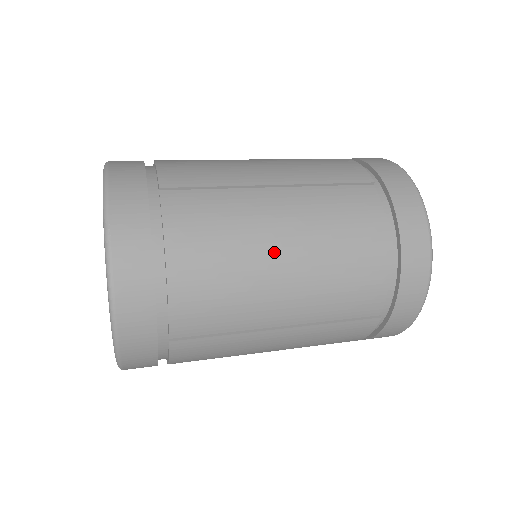
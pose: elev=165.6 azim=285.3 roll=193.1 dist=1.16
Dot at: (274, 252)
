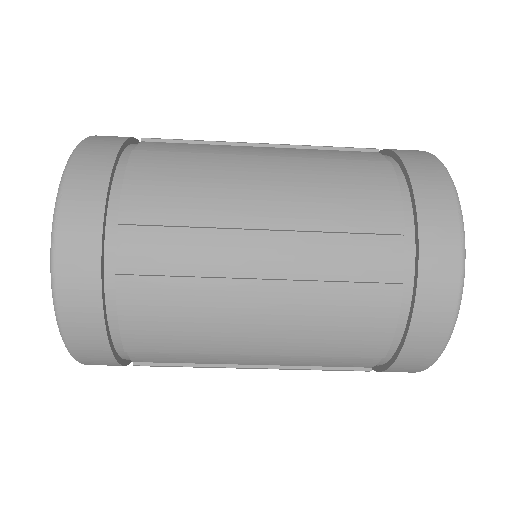
Dot at: occluded
